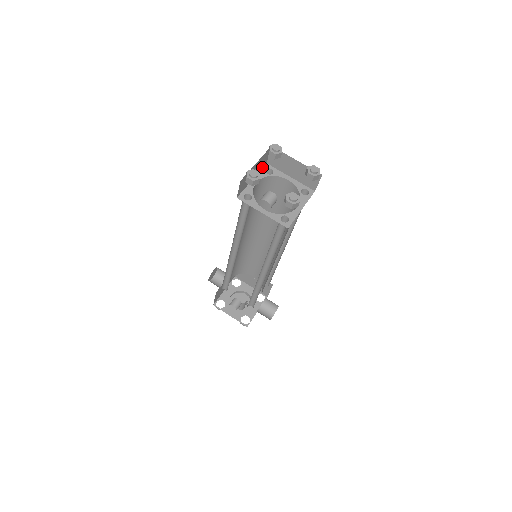
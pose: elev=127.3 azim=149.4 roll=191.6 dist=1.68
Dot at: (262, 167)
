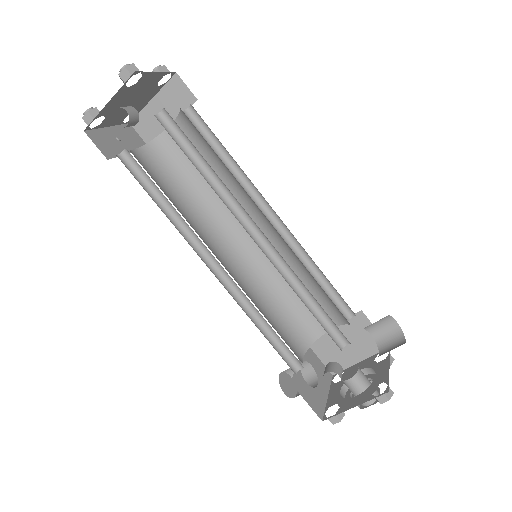
Dot at: occluded
